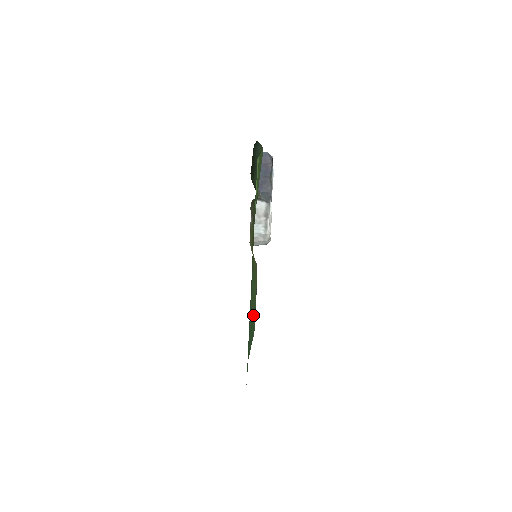
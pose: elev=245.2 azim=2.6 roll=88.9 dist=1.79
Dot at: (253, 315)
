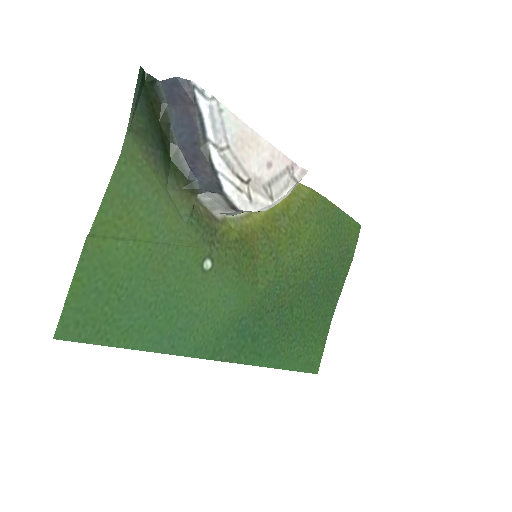
Dot at: (318, 277)
